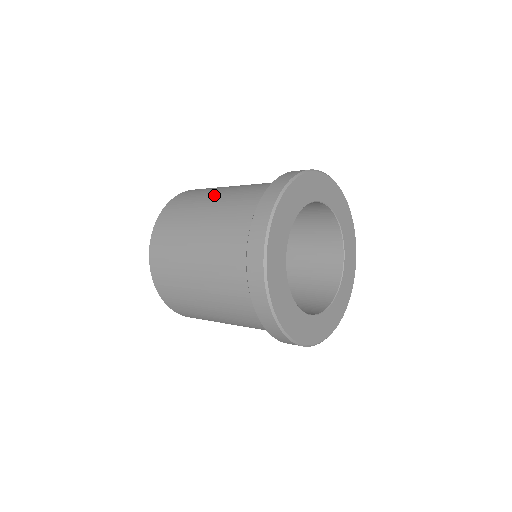
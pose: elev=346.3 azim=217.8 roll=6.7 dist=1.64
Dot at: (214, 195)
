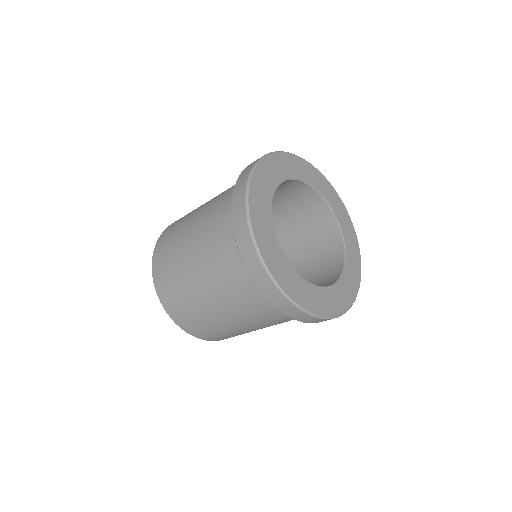
Dot at: occluded
